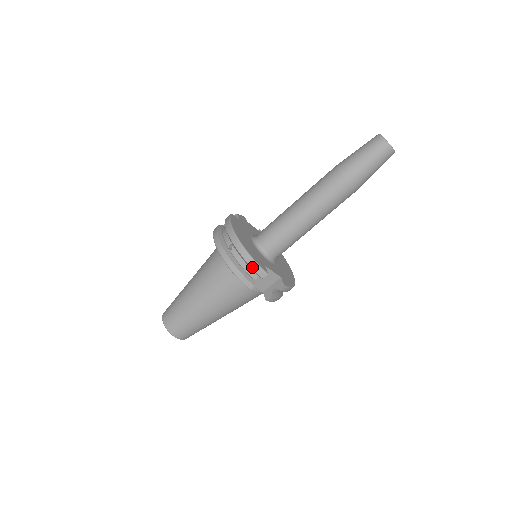
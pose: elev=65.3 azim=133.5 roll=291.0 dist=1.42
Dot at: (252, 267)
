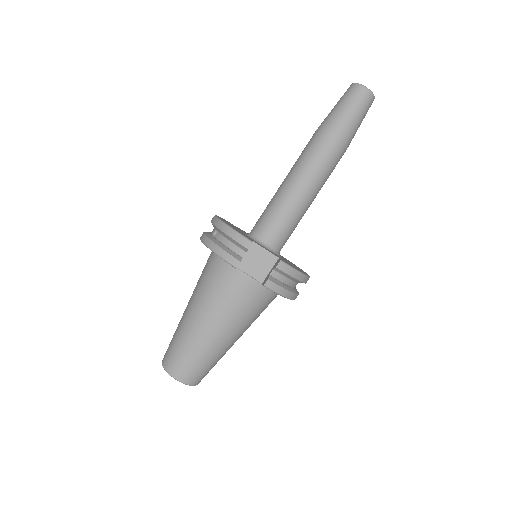
Dot at: (233, 238)
